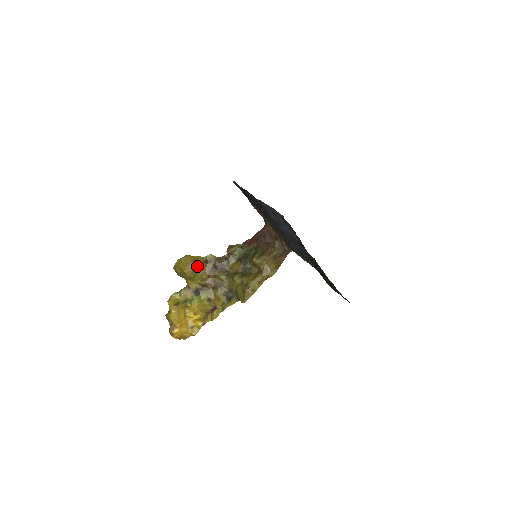
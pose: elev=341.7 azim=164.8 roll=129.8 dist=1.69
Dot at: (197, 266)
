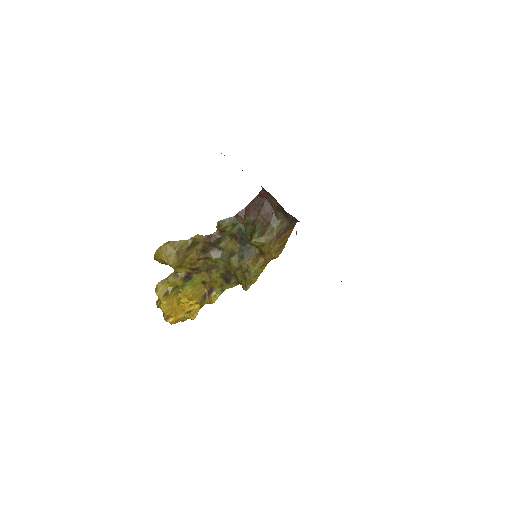
Dot at: (182, 253)
